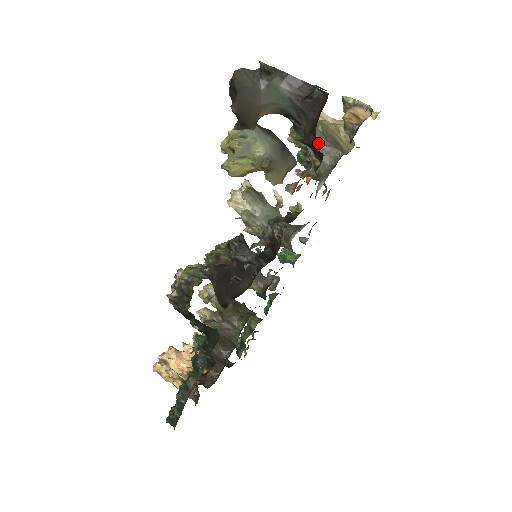
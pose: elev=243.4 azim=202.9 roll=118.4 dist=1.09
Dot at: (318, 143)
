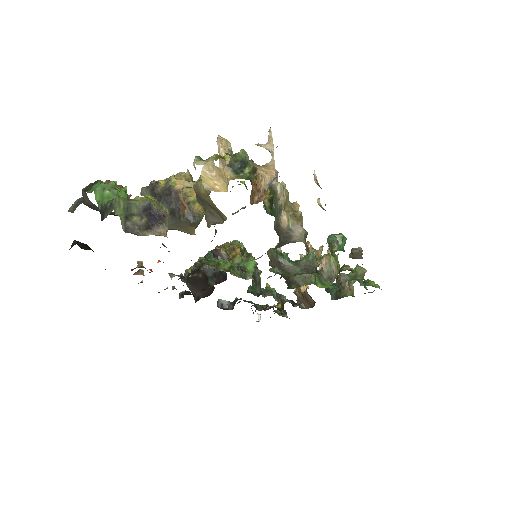
Dot at: (201, 205)
